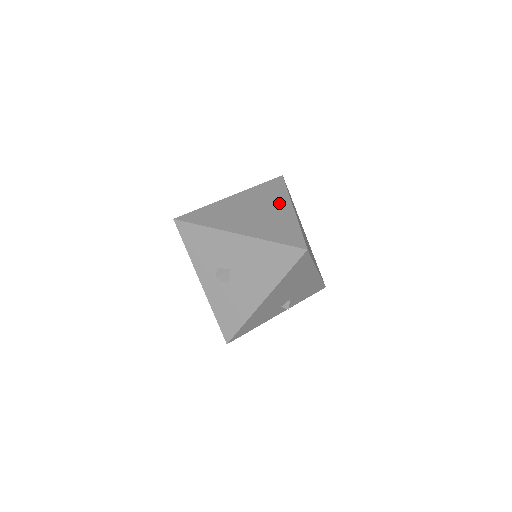
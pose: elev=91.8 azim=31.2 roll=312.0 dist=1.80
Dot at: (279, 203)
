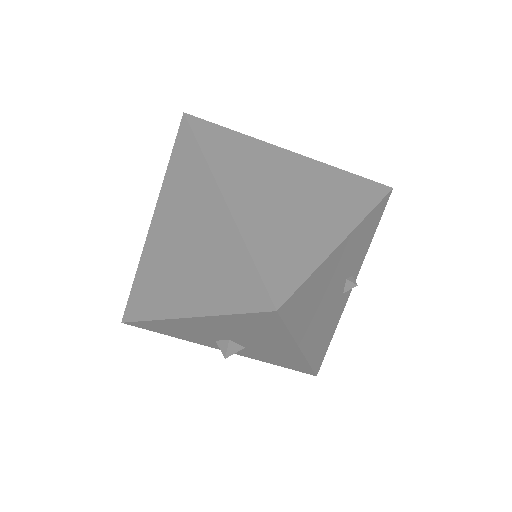
Dot at: (202, 198)
